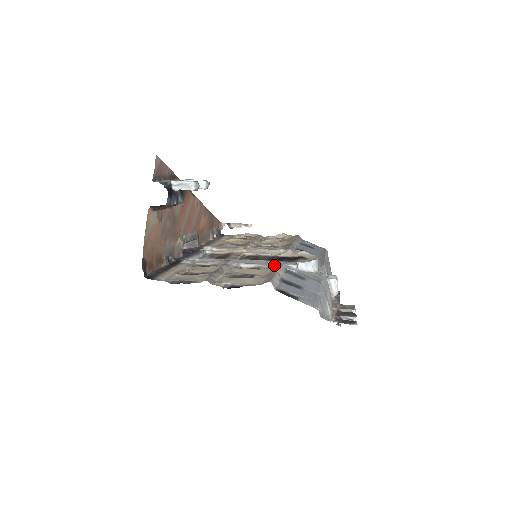
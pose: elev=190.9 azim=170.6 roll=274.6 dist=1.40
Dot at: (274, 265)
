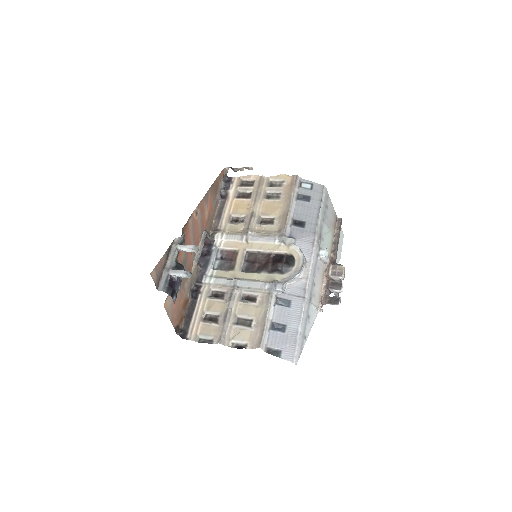
Dot at: (266, 297)
